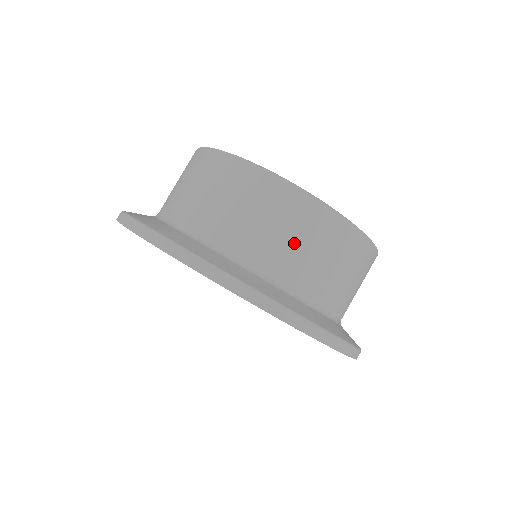
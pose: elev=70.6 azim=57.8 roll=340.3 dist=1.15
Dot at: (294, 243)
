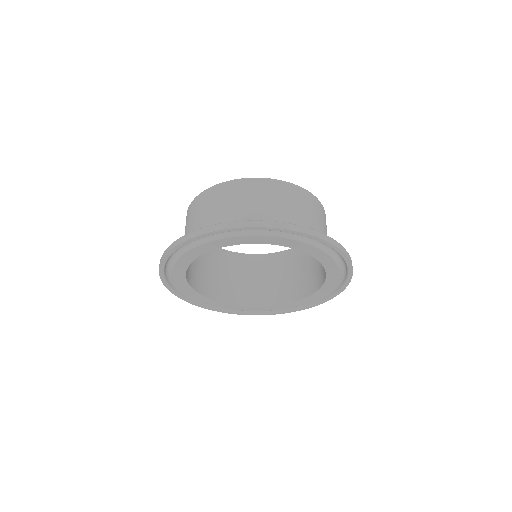
Dot at: (259, 203)
